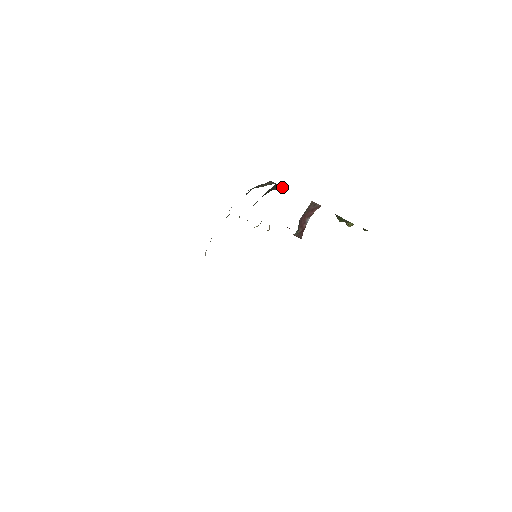
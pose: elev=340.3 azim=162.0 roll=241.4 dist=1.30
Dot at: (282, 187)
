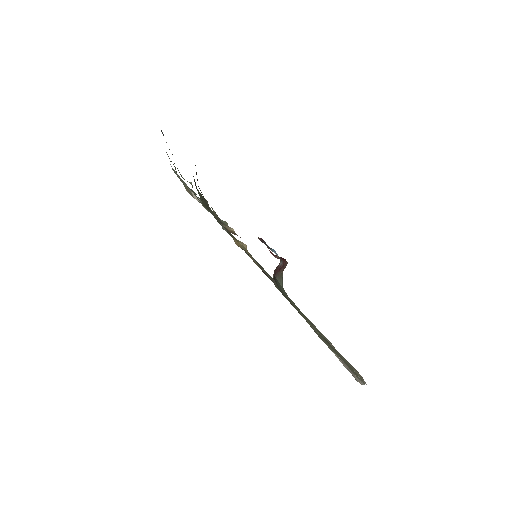
Dot at: occluded
